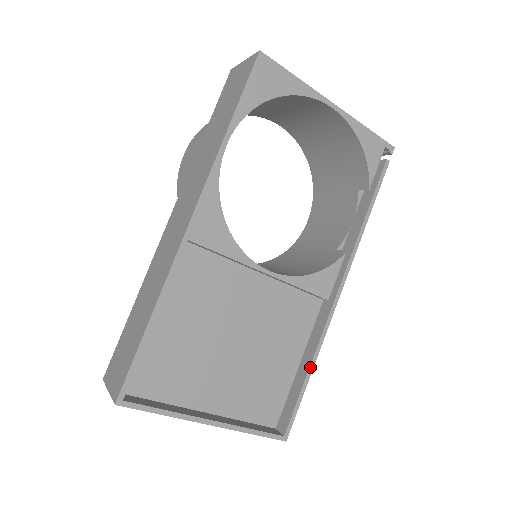
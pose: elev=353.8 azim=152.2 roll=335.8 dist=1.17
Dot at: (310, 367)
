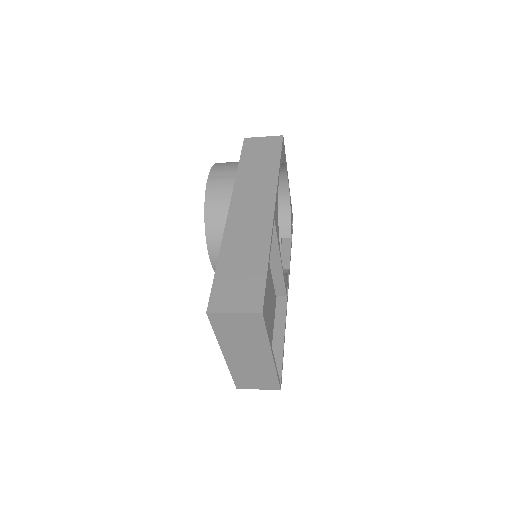
Dot at: (284, 338)
